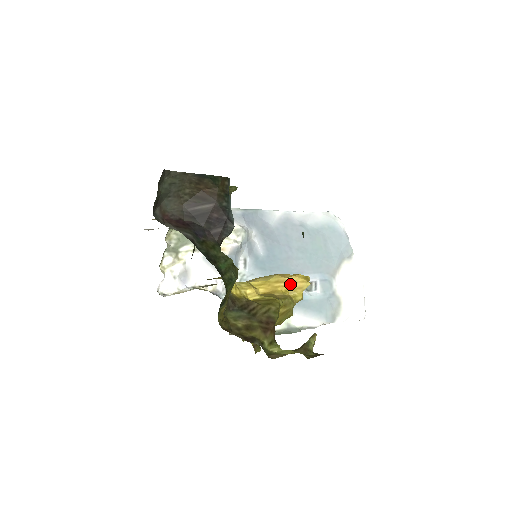
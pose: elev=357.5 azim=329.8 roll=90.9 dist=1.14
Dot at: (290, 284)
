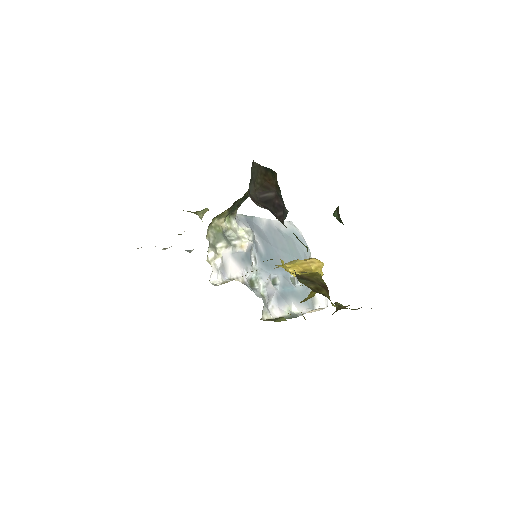
Dot at: (312, 264)
